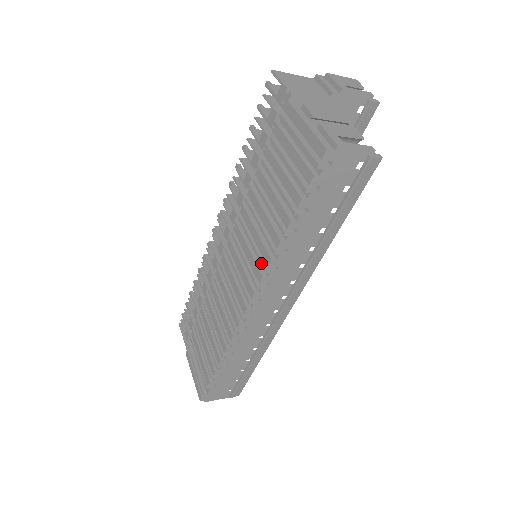
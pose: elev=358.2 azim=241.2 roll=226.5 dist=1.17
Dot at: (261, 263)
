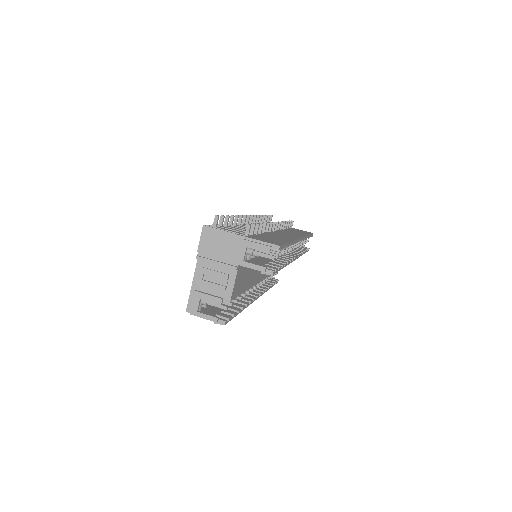
Dot at: occluded
